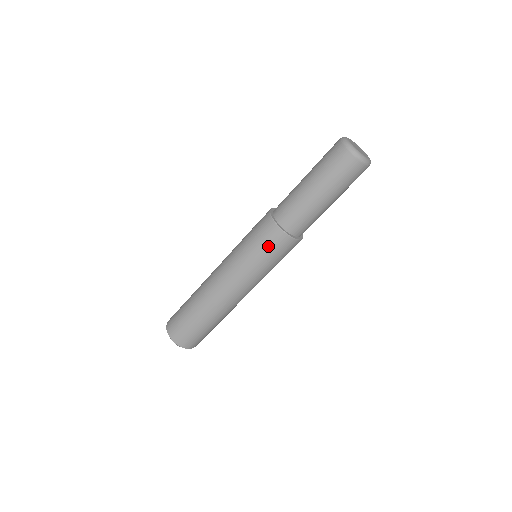
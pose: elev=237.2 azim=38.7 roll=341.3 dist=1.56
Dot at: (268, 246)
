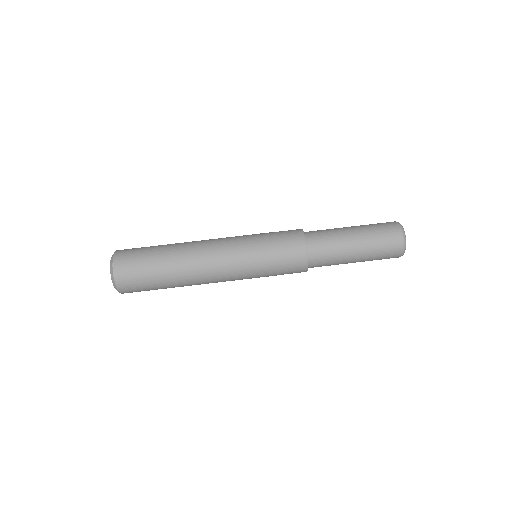
Dot at: (285, 265)
